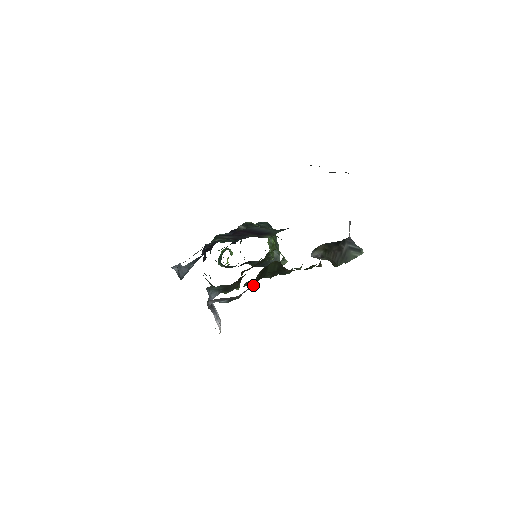
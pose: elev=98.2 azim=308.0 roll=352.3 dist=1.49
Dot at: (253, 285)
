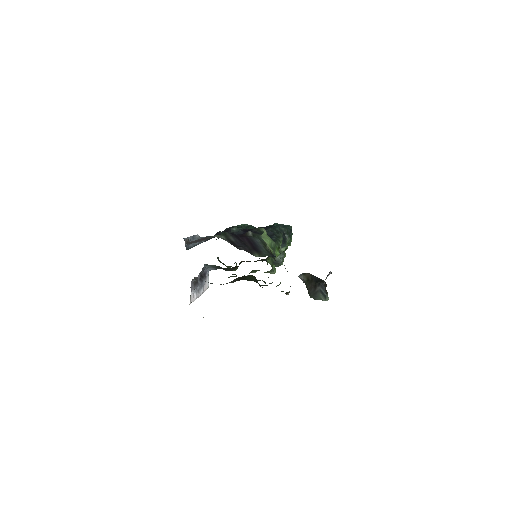
Dot at: (232, 282)
